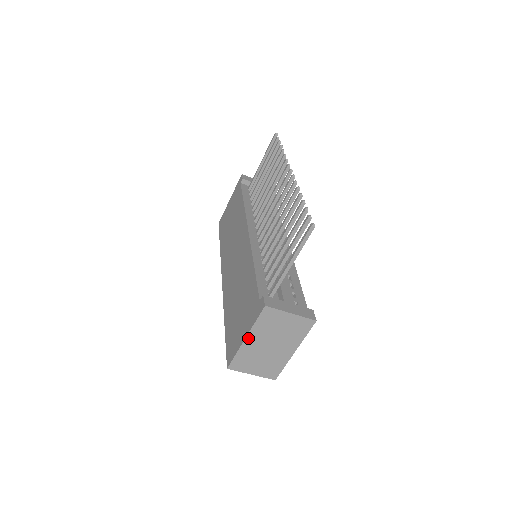
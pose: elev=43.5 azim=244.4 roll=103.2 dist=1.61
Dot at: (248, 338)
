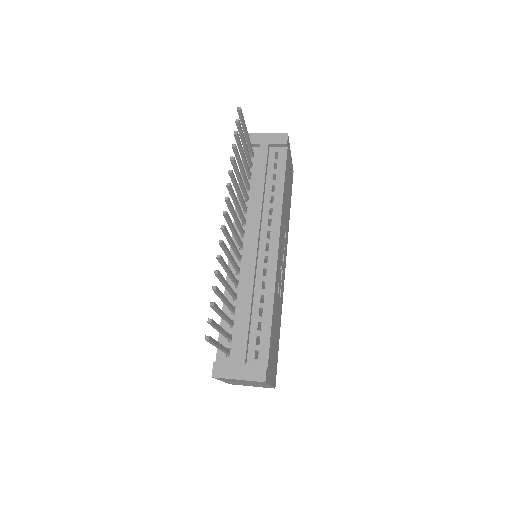
Dot at: (223, 381)
